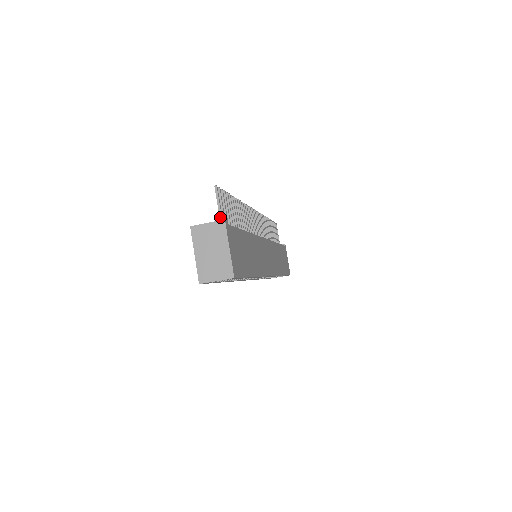
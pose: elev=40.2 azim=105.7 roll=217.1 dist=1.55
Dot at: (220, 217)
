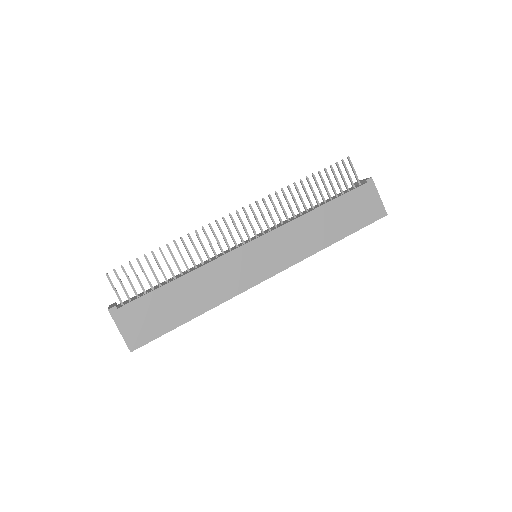
Dot at: (118, 298)
